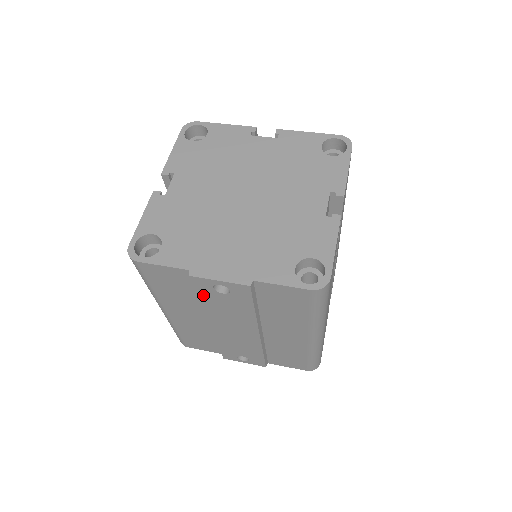
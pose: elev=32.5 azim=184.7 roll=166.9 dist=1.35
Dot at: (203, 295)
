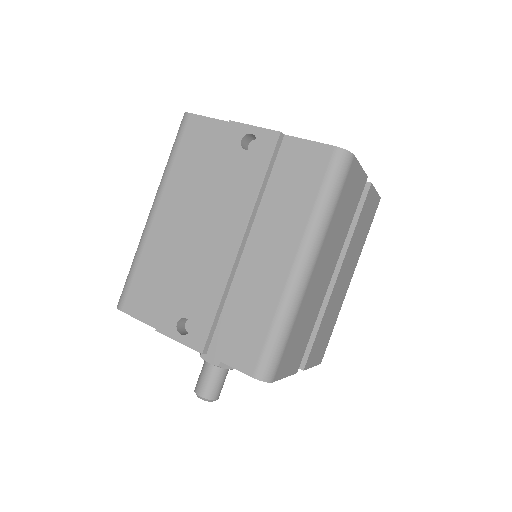
Dot at: (223, 156)
